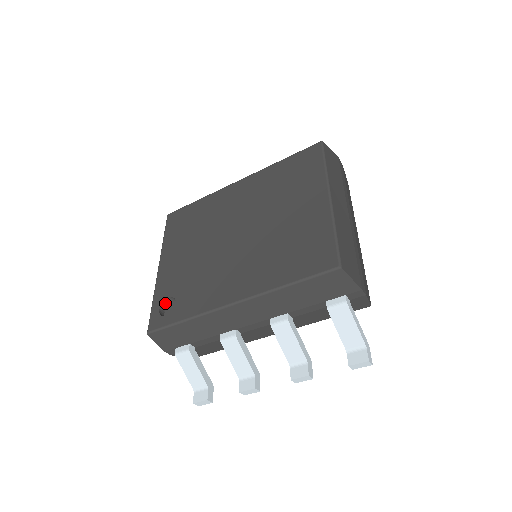
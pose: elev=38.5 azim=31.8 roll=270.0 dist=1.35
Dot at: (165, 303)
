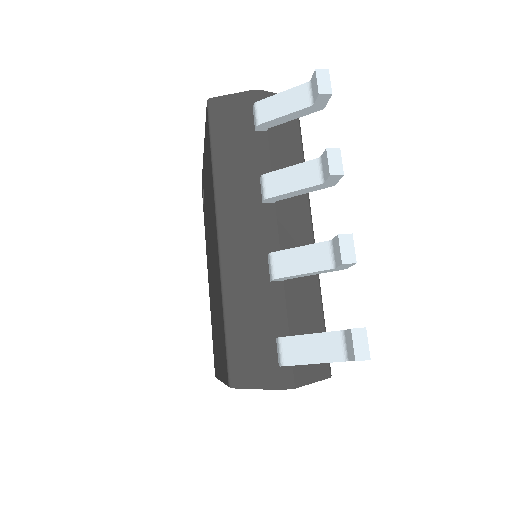
Dot at: occluded
